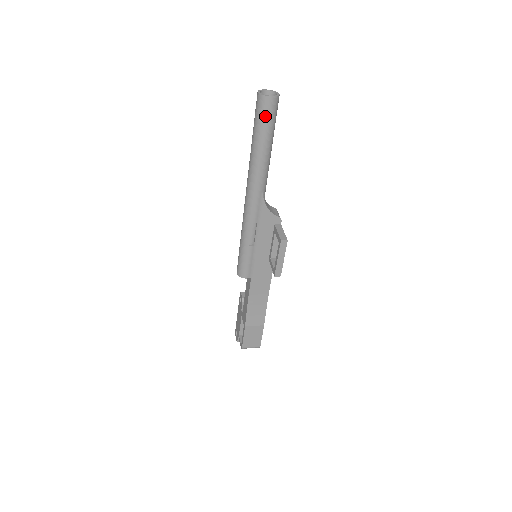
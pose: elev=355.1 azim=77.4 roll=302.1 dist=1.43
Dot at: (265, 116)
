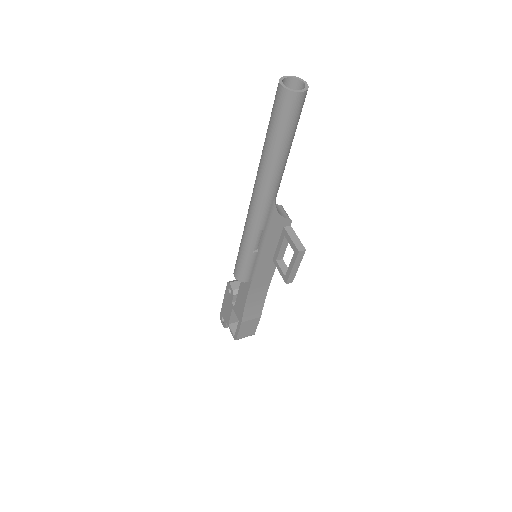
Dot at: (290, 116)
